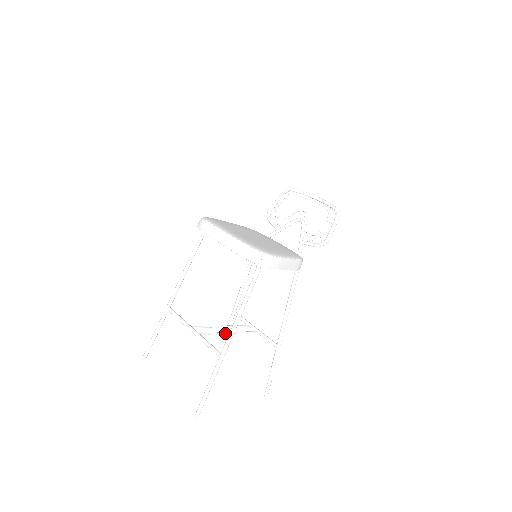
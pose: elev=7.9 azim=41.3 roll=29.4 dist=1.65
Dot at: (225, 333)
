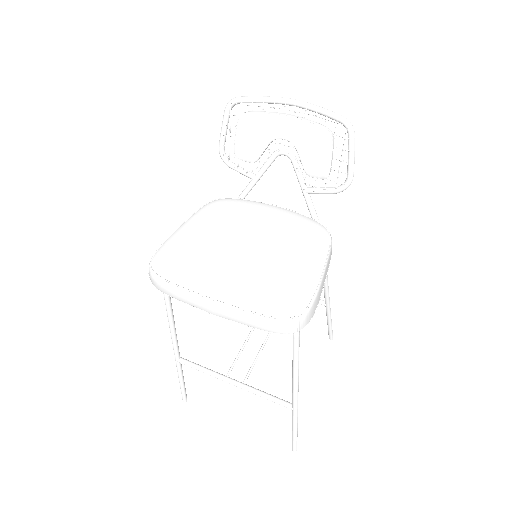
Dot at: (265, 343)
